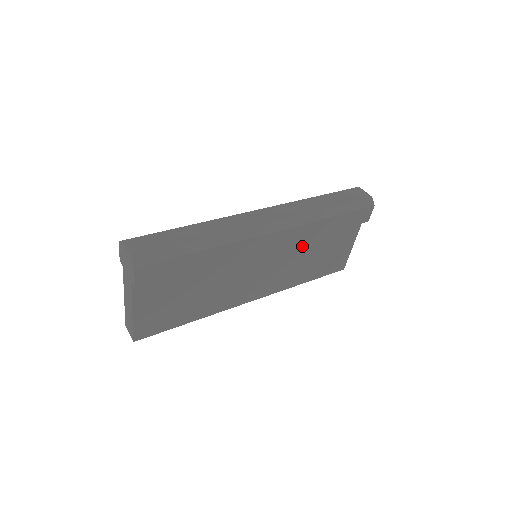
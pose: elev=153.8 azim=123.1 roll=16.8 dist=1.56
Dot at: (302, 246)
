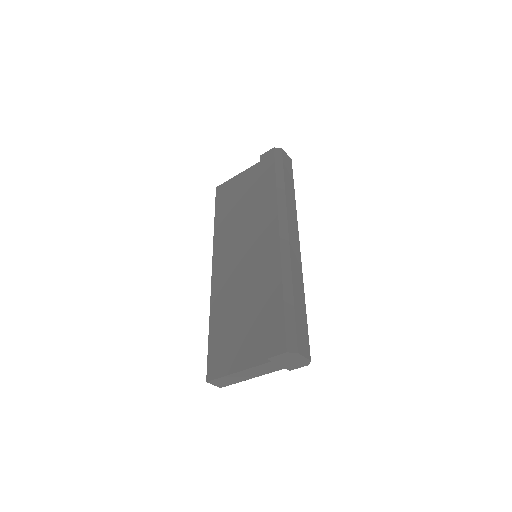
Dot at: occluded
